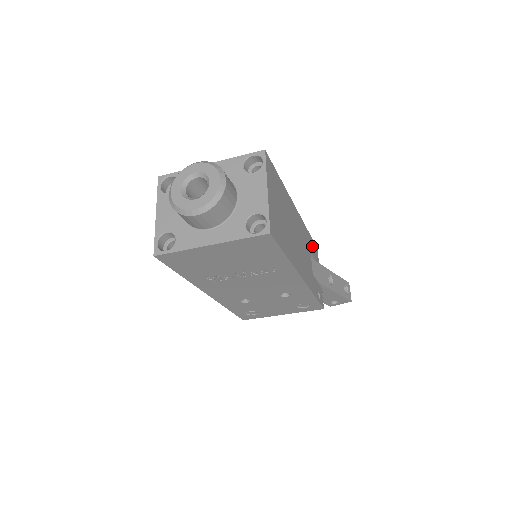
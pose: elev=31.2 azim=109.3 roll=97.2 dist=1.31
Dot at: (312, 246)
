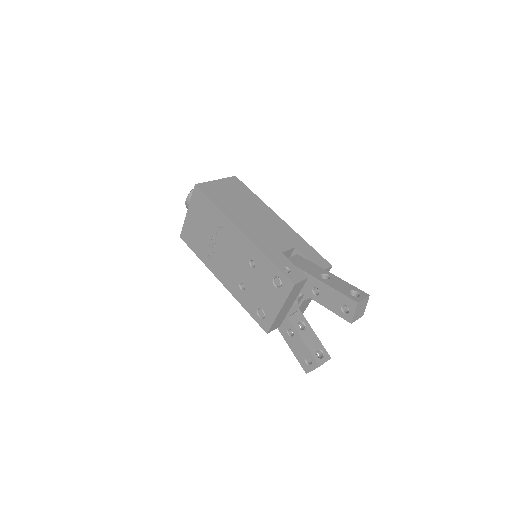
Dot at: (310, 252)
